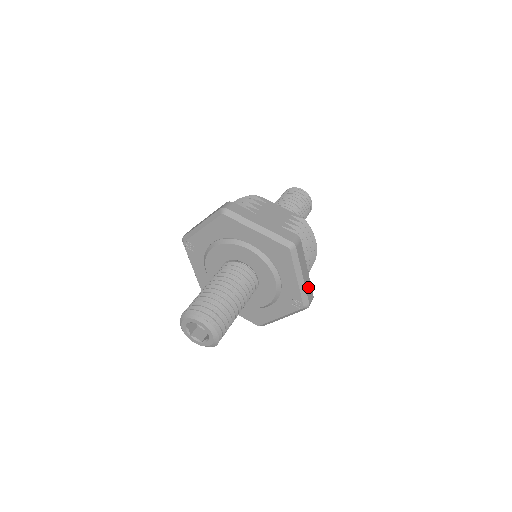
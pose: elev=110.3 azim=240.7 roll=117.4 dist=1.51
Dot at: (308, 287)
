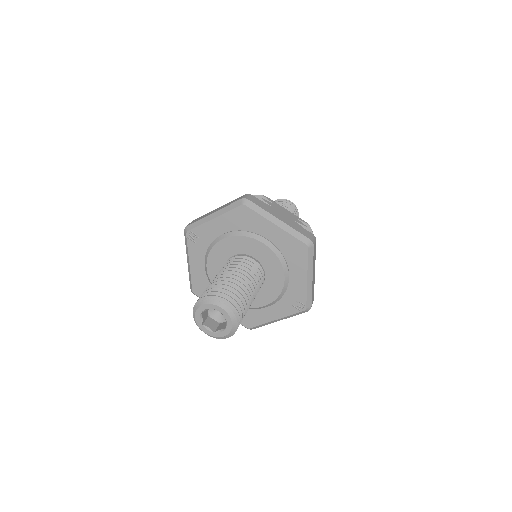
Dot at: (313, 289)
